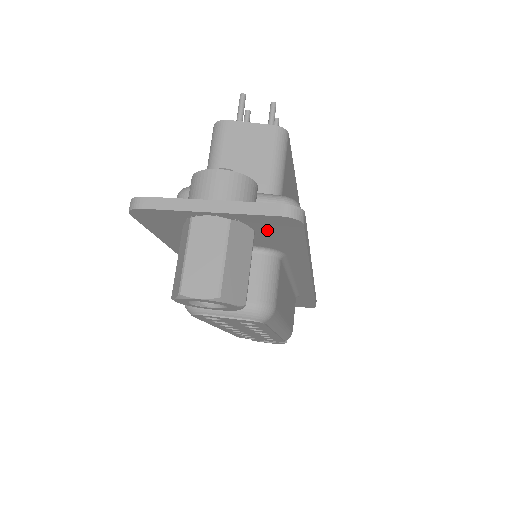
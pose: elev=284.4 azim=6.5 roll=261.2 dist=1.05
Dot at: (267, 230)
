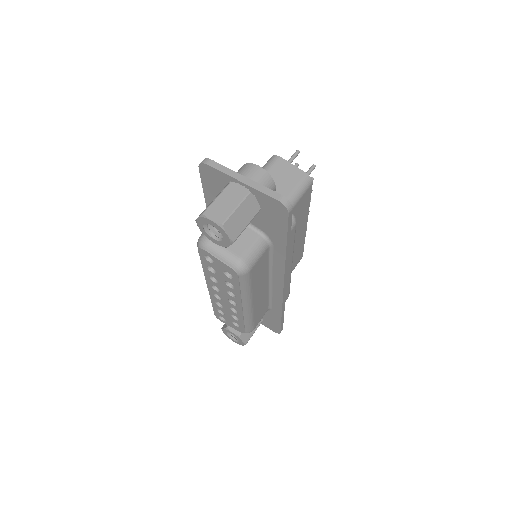
Dot at: (268, 212)
